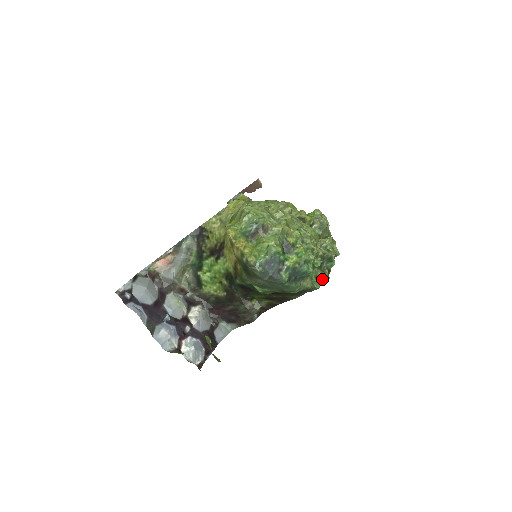
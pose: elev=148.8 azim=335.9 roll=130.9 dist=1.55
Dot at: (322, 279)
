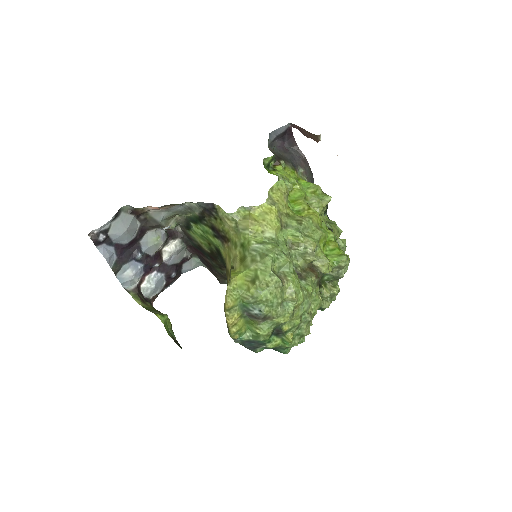
Dot at: occluded
